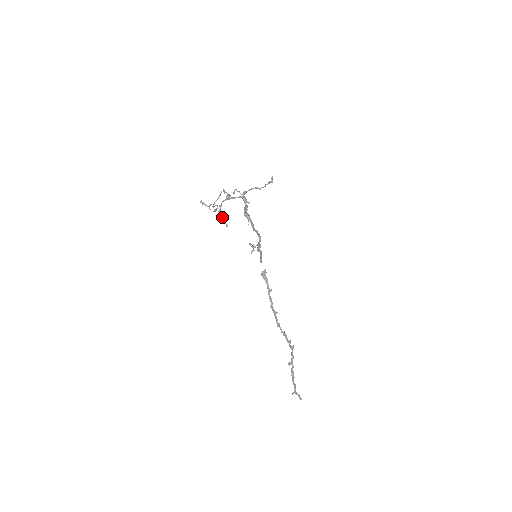
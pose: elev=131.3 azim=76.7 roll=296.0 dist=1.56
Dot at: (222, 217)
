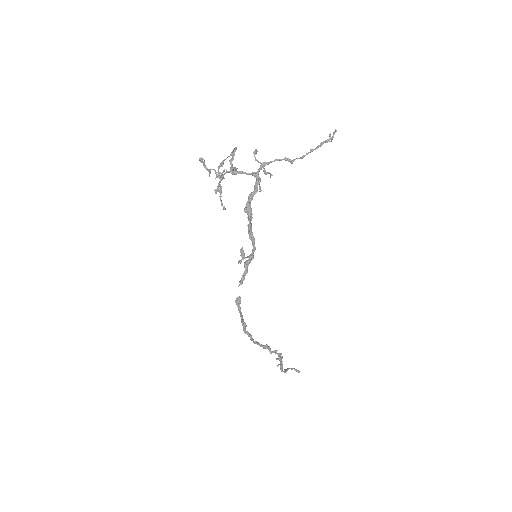
Dot at: (220, 194)
